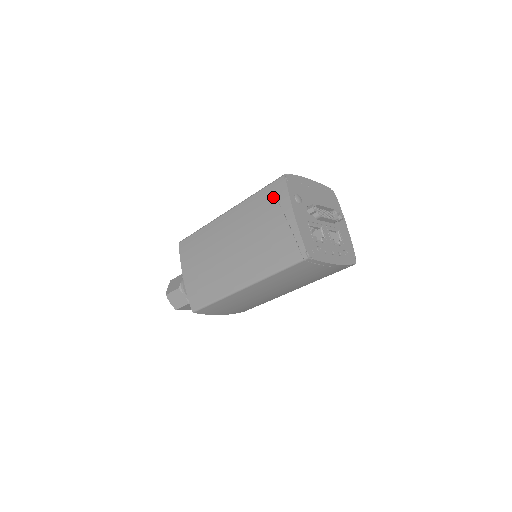
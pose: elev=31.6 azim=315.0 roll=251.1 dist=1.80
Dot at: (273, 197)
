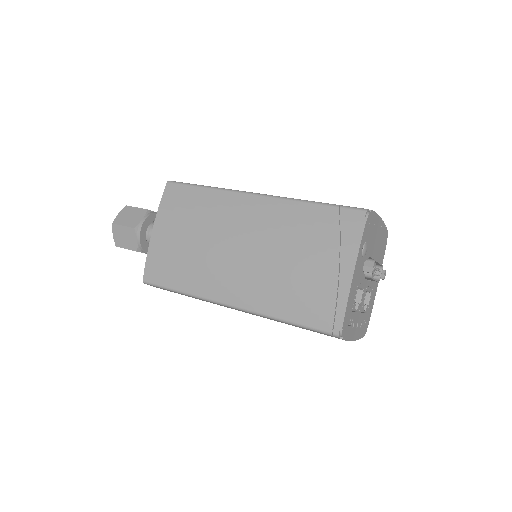
Dot at: (336, 228)
